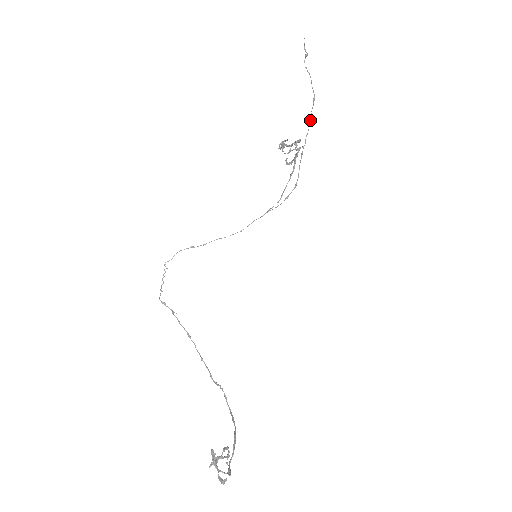
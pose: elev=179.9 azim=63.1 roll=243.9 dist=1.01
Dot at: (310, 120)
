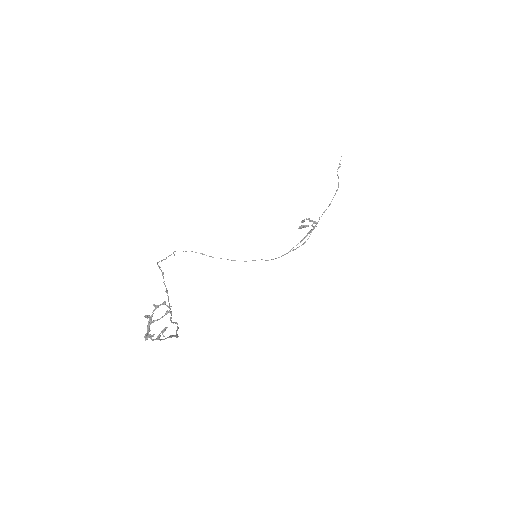
Dot at: (330, 203)
